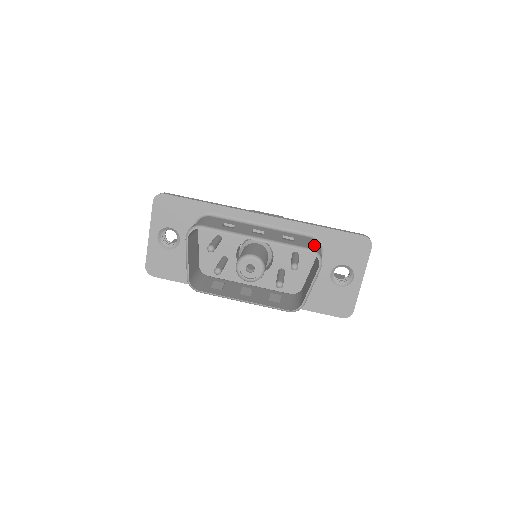
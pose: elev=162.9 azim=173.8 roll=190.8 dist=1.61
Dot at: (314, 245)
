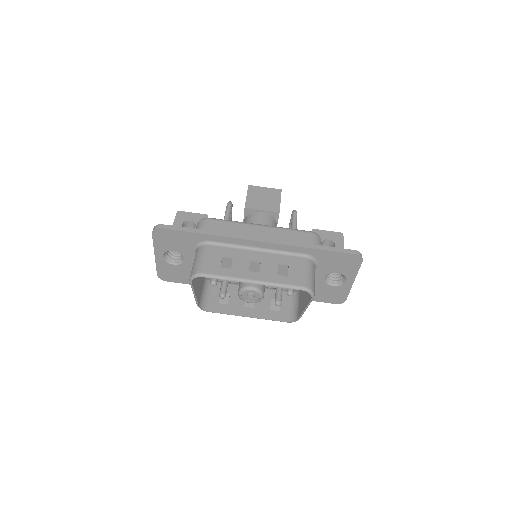
Dot at: (307, 275)
